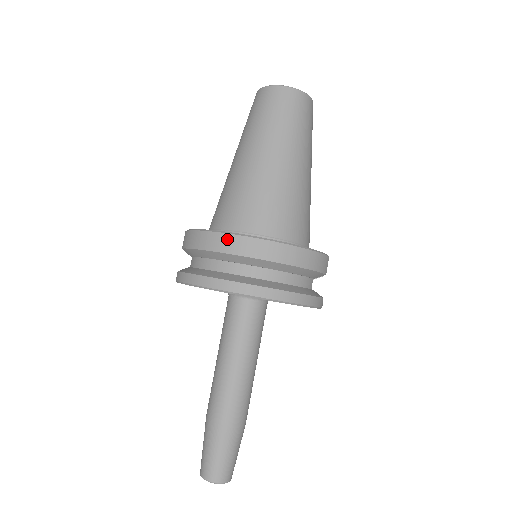
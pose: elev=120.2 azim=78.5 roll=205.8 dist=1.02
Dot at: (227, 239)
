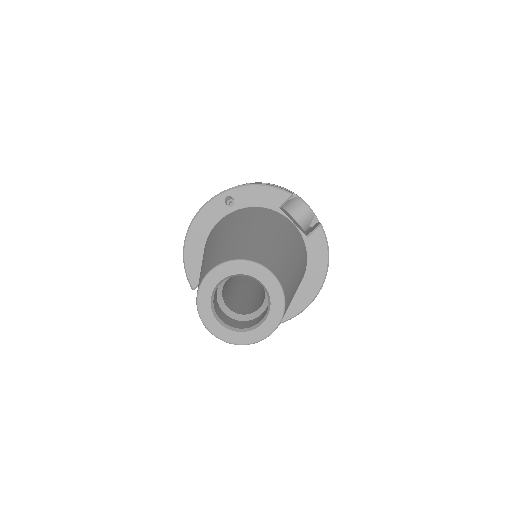
Dot at: (289, 319)
